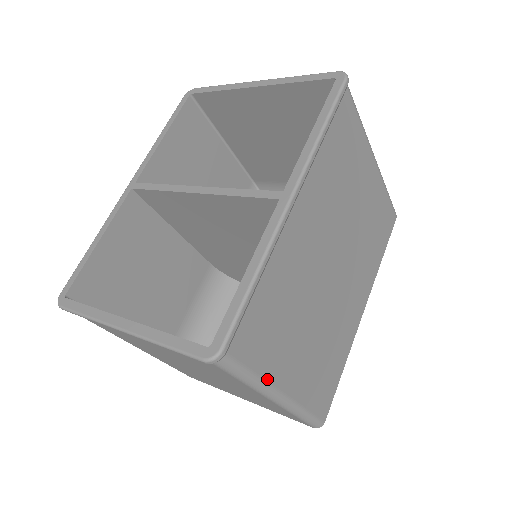
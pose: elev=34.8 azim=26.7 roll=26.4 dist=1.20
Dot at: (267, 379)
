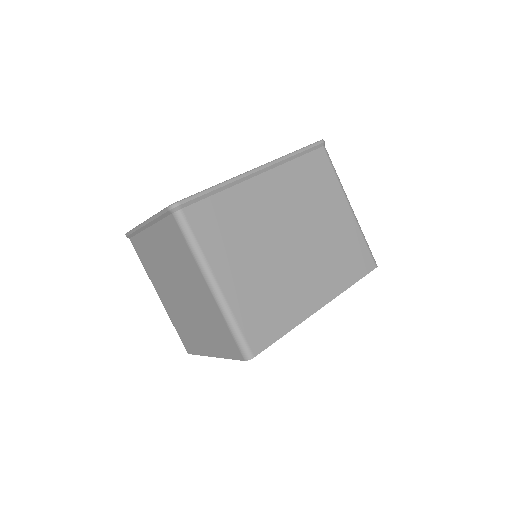
Dot at: (206, 256)
